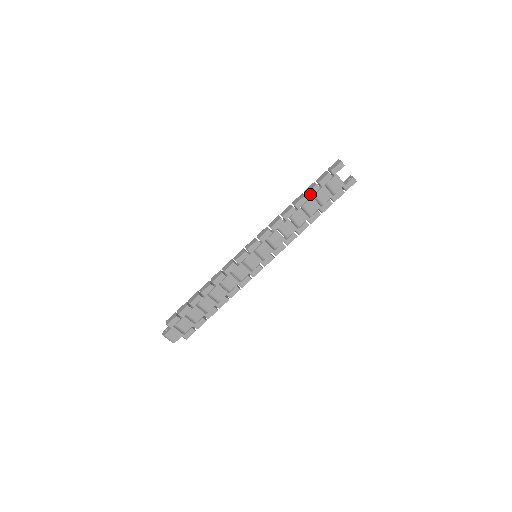
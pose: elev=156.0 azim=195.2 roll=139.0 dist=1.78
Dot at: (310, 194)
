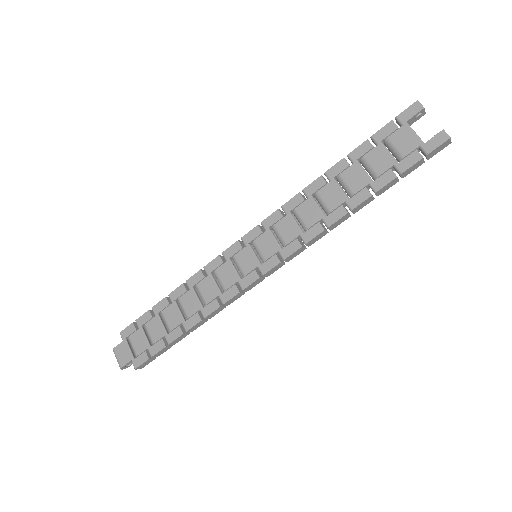
Dot at: (354, 156)
